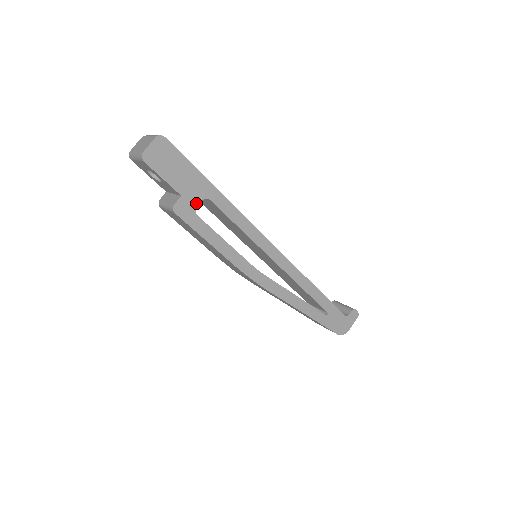
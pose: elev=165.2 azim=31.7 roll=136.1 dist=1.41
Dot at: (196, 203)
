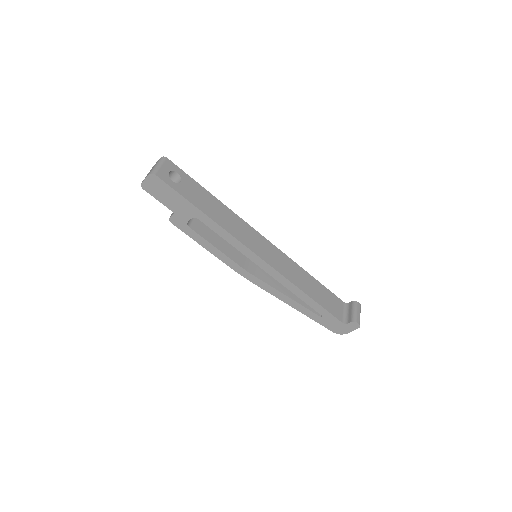
Dot at: (187, 219)
